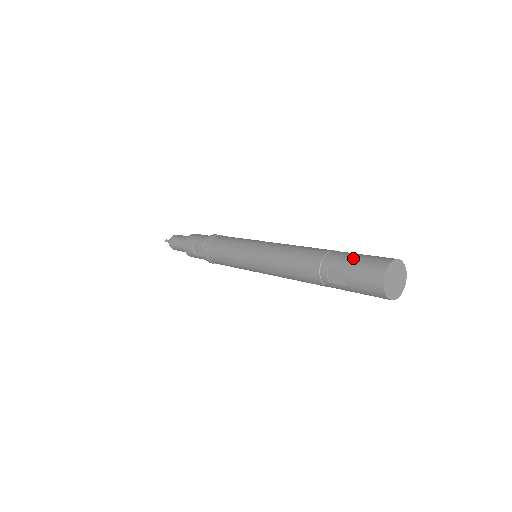
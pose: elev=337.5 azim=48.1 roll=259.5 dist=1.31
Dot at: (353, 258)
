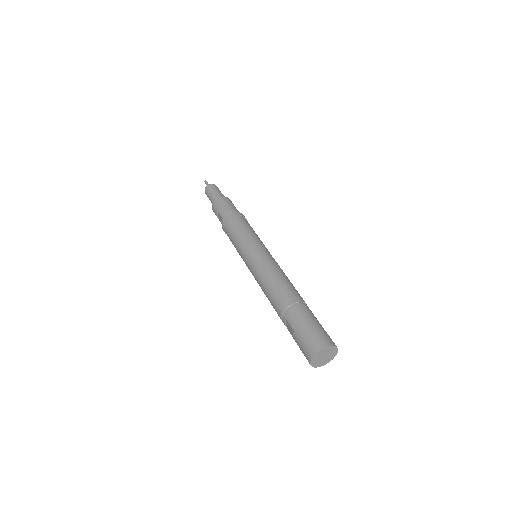
Dot at: (302, 326)
